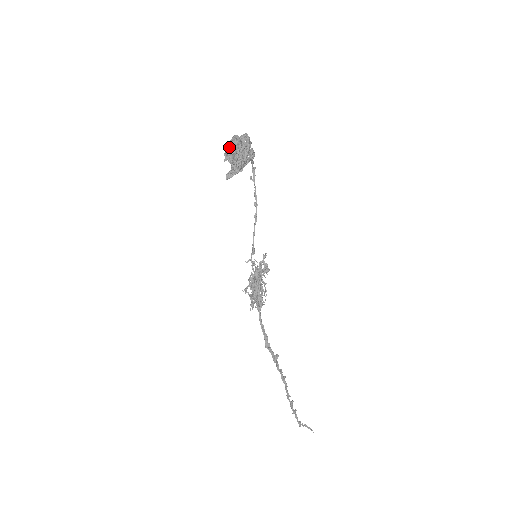
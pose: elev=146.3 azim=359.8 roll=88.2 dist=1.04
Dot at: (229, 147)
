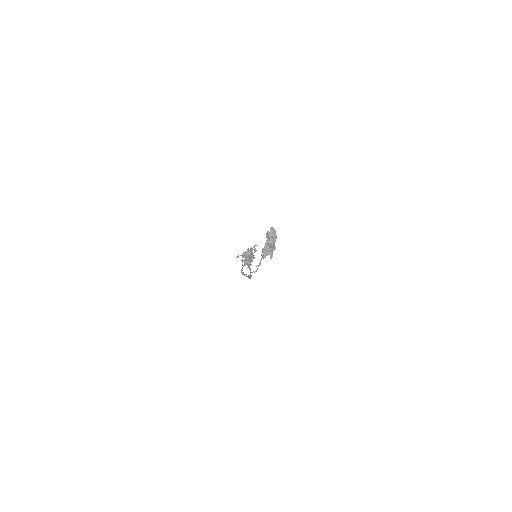
Dot at: (269, 248)
